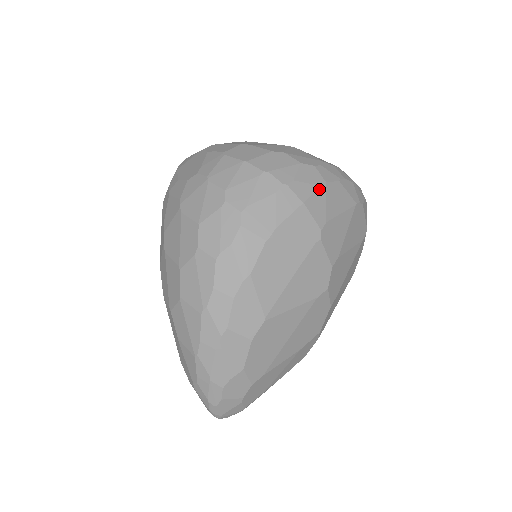
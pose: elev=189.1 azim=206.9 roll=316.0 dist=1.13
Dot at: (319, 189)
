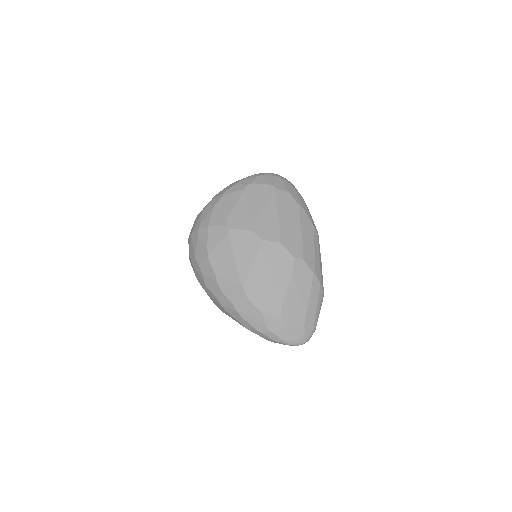
Dot at: (213, 212)
